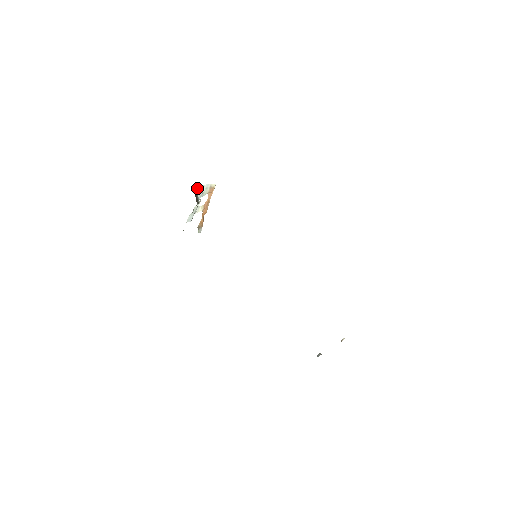
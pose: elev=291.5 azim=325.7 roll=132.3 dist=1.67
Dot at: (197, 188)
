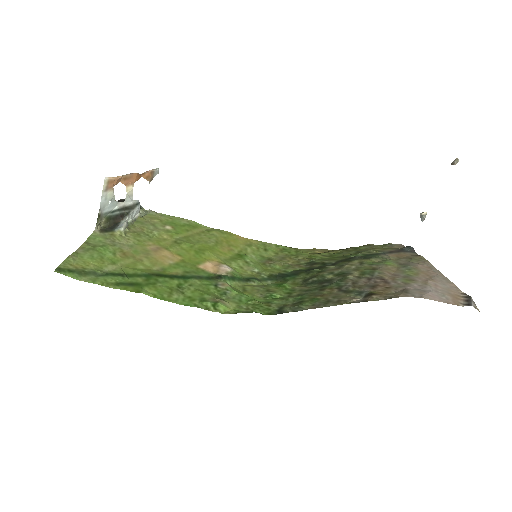
Dot at: (101, 218)
